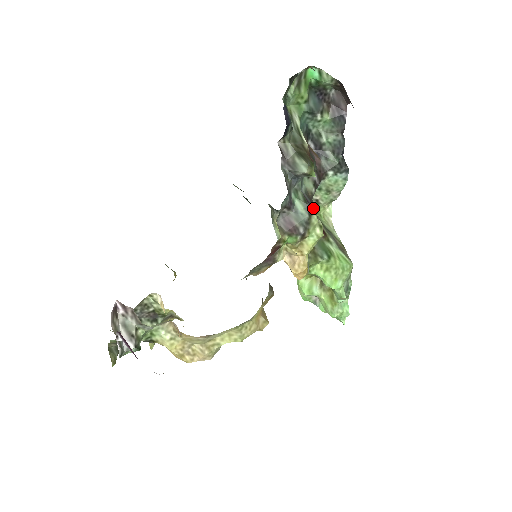
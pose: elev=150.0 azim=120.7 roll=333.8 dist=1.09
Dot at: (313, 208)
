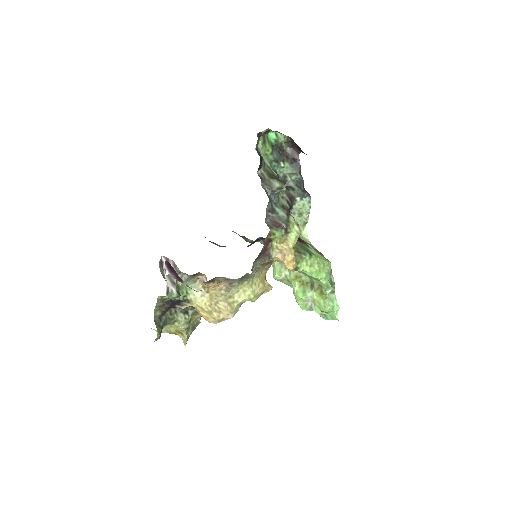
Dot at: (289, 212)
